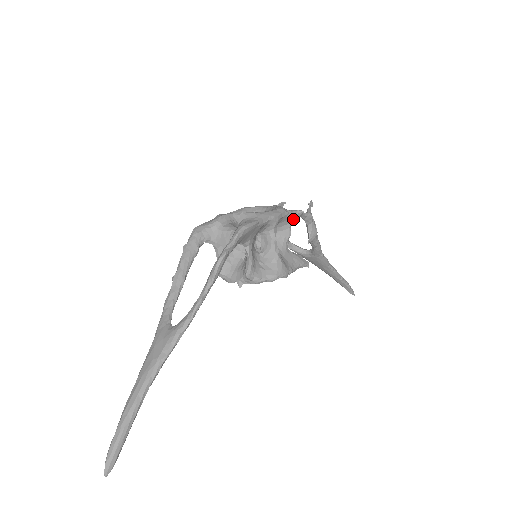
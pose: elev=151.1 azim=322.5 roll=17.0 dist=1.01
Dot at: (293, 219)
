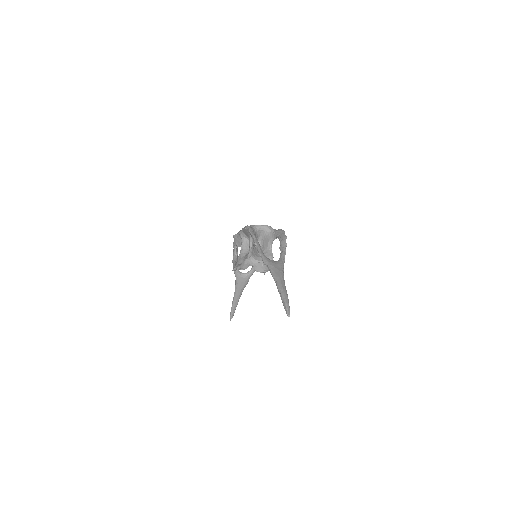
Dot at: occluded
